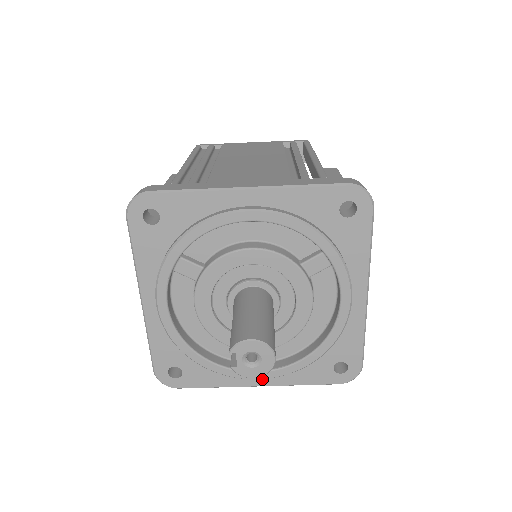
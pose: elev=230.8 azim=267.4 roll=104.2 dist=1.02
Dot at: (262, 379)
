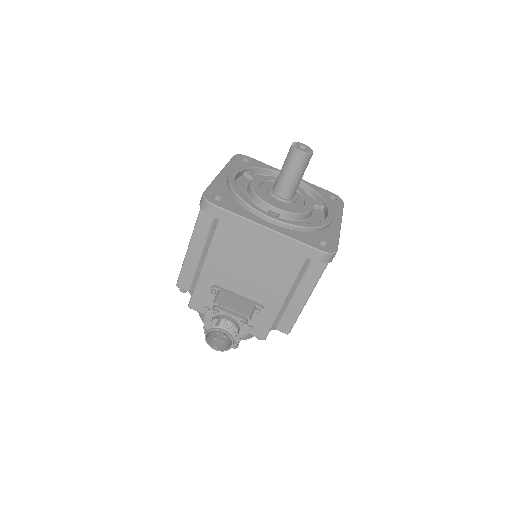
Dot at: (272, 226)
